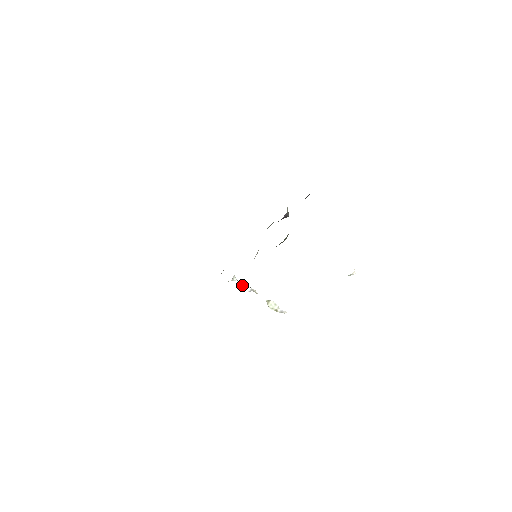
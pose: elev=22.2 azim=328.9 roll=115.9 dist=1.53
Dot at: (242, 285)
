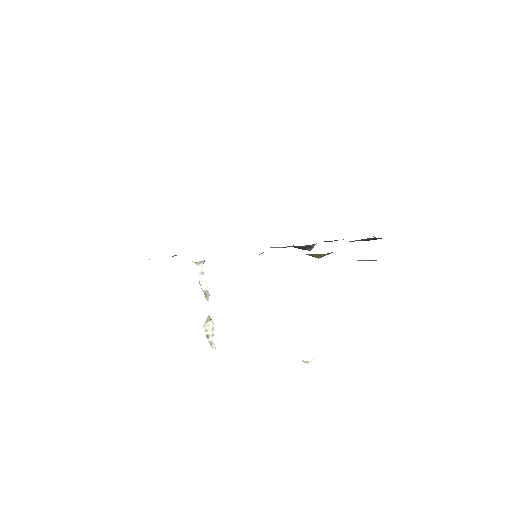
Dot at: (203, 277)
